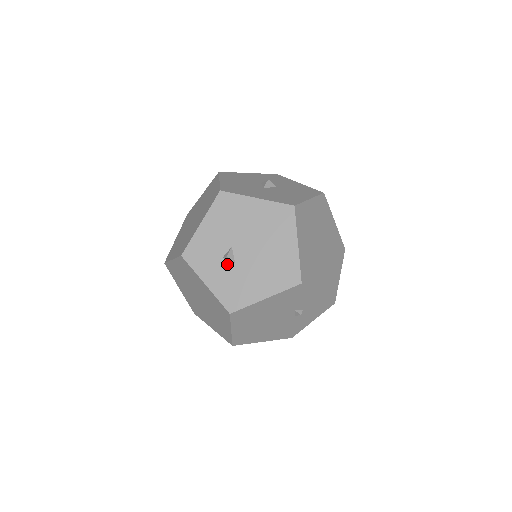
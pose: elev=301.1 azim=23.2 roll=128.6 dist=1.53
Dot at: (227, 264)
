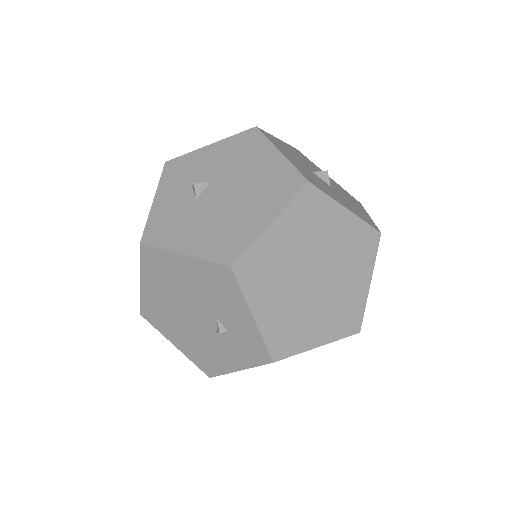
Dot at: (189, 195)
